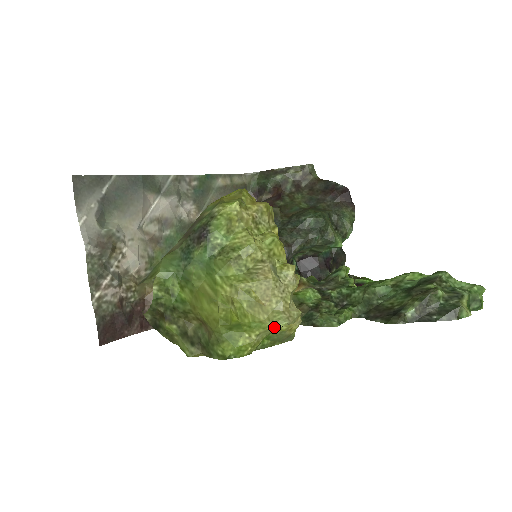
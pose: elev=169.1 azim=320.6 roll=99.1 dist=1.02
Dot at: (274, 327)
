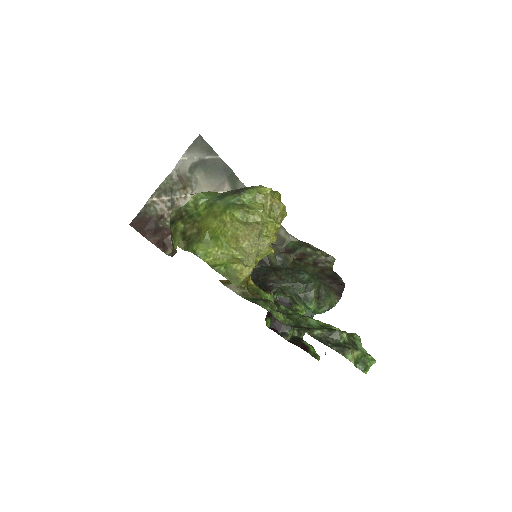
Dot at: (234, 255)
